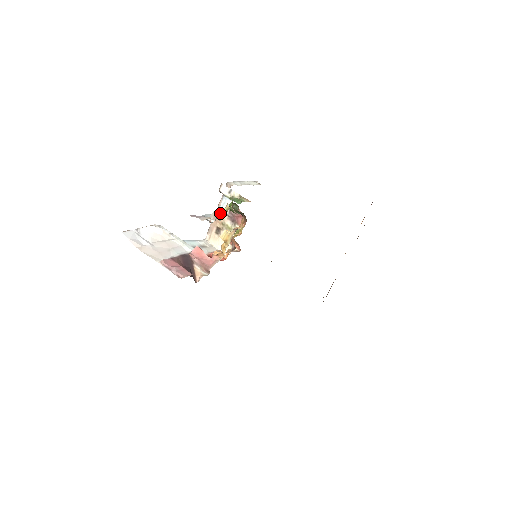
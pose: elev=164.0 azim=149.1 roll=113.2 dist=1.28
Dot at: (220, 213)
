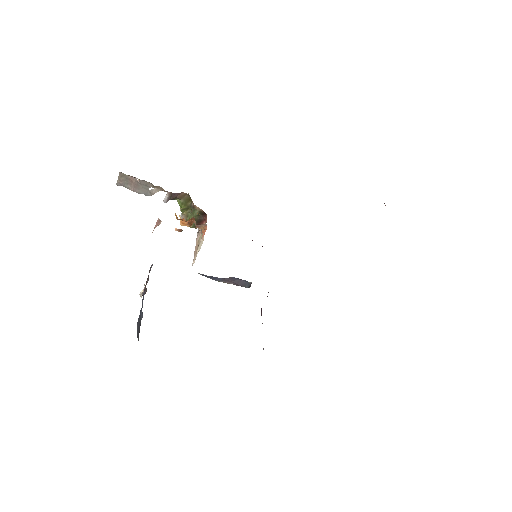
Dot at: occluded
